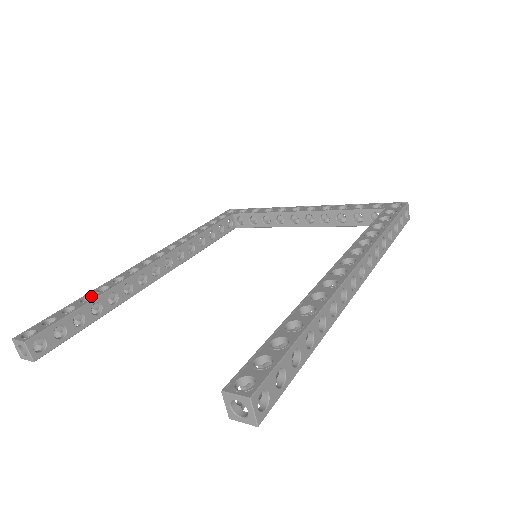
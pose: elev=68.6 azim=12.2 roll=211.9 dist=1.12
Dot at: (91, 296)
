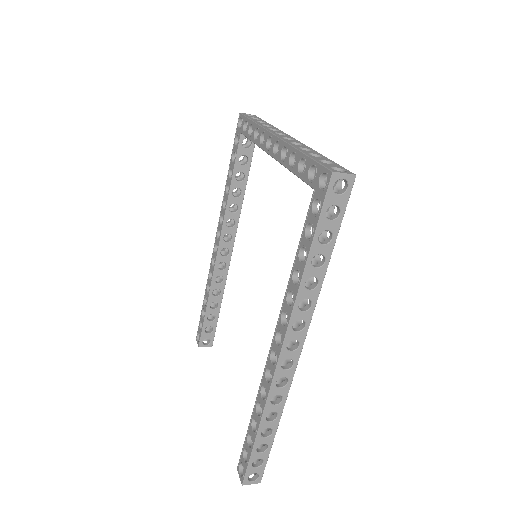
Dot at: (206, 298)
